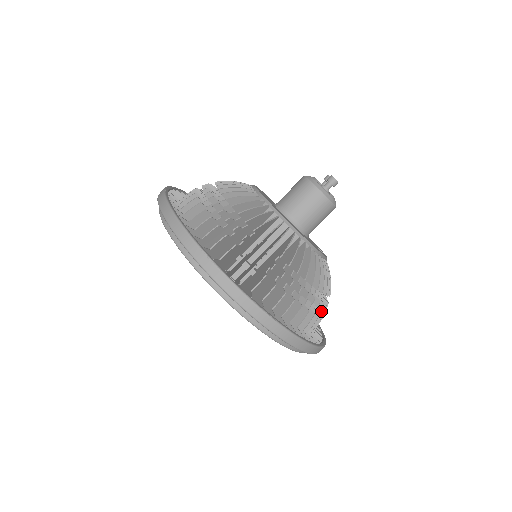
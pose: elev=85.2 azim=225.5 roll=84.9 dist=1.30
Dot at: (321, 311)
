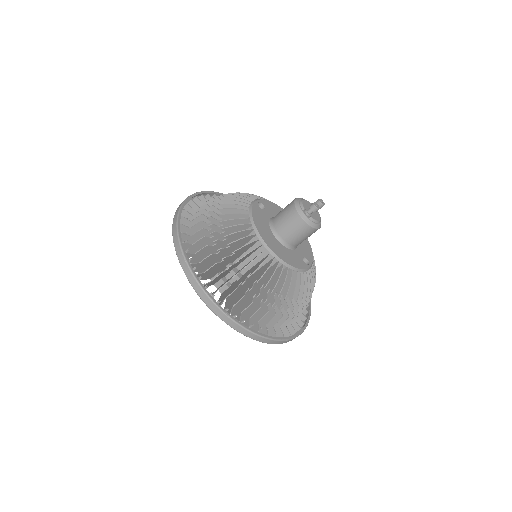
Dot at: (297, 311)
